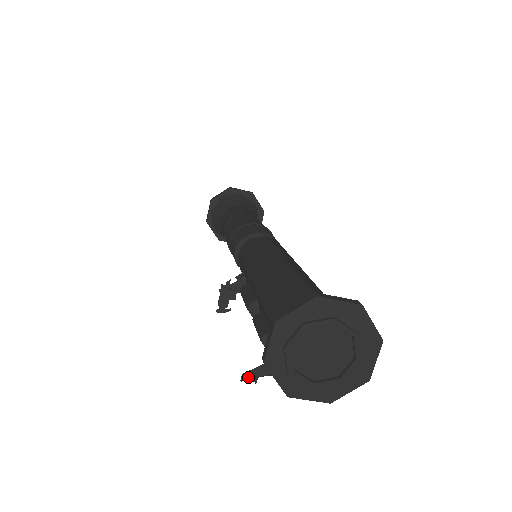
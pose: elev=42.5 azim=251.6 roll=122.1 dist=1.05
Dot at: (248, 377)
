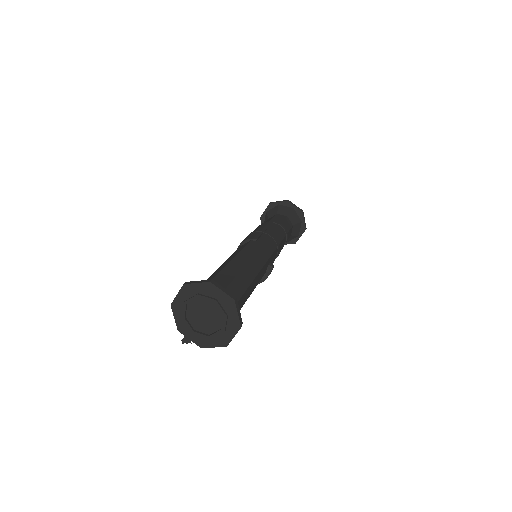
Dot at: (186, 341)
